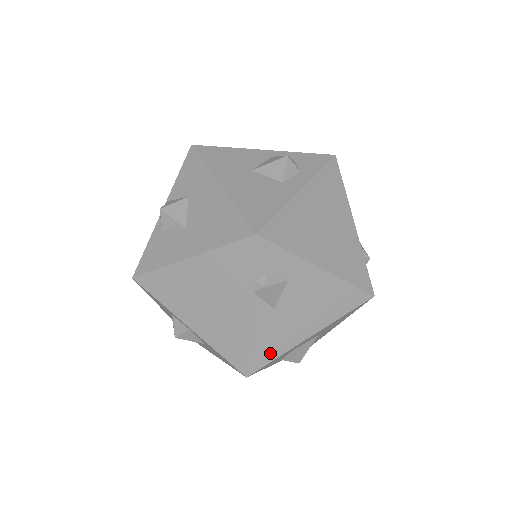
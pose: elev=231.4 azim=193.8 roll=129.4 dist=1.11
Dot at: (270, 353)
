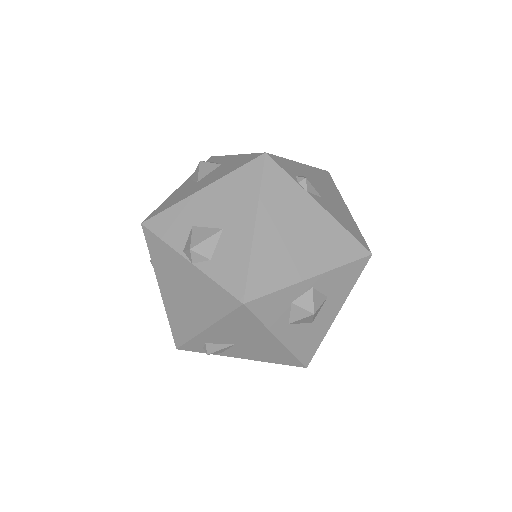
Dot at: (355, 230)
